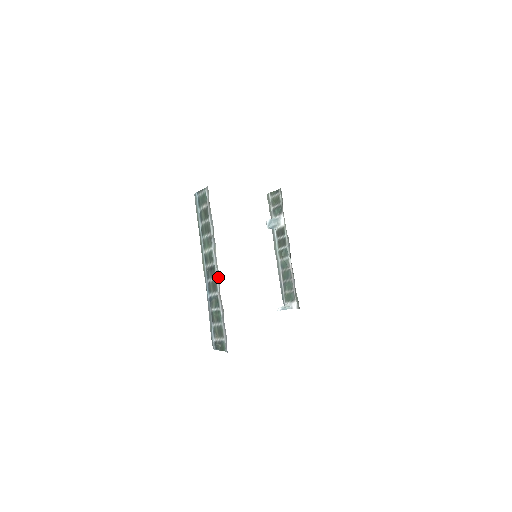
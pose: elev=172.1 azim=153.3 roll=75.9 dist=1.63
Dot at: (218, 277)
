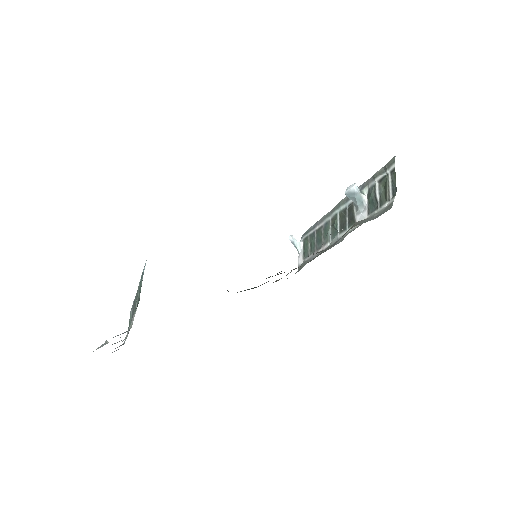
Dot at: (128, 333)
